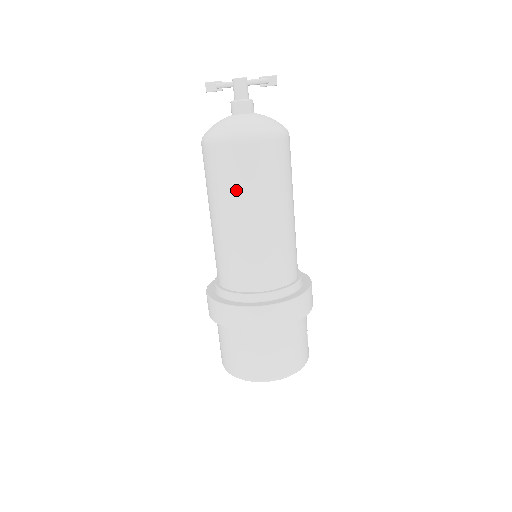
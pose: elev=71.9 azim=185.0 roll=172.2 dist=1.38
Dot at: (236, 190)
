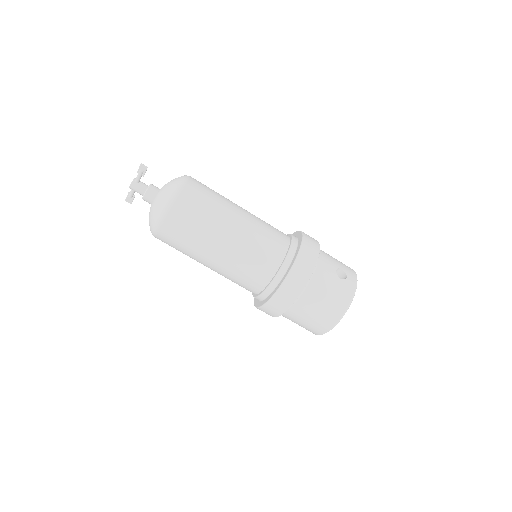
Dot at: (189, 250)
